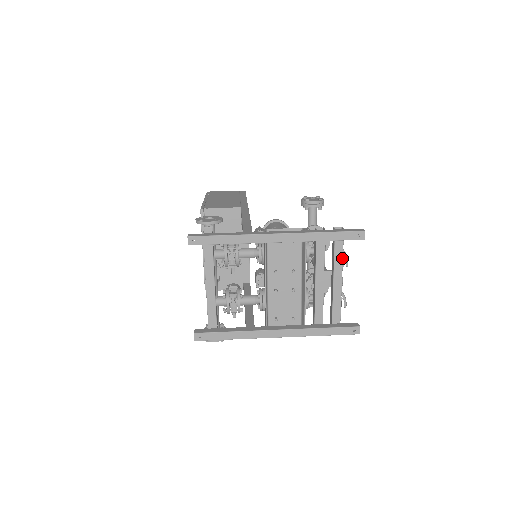
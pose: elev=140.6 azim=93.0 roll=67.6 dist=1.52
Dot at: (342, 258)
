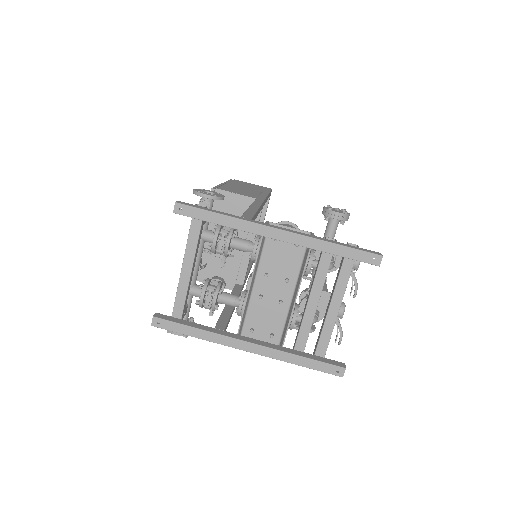
Dot at: (347, 281)
